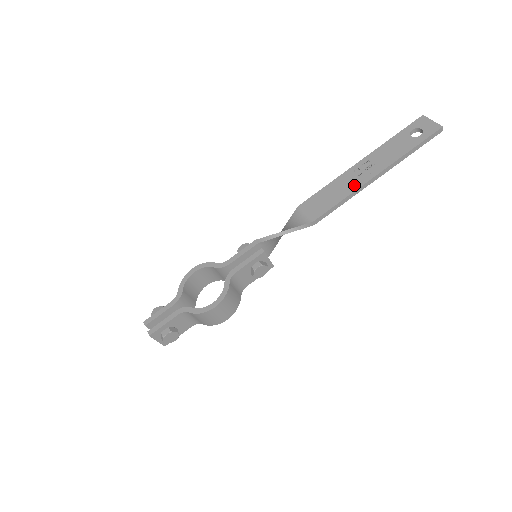
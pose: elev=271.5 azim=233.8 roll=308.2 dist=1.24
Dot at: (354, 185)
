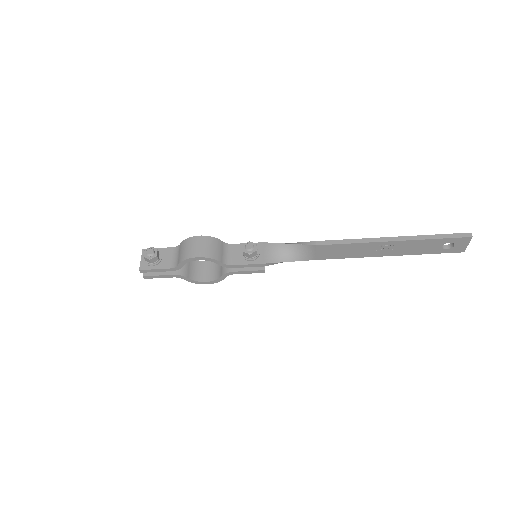
Dot at: (367, 254)
